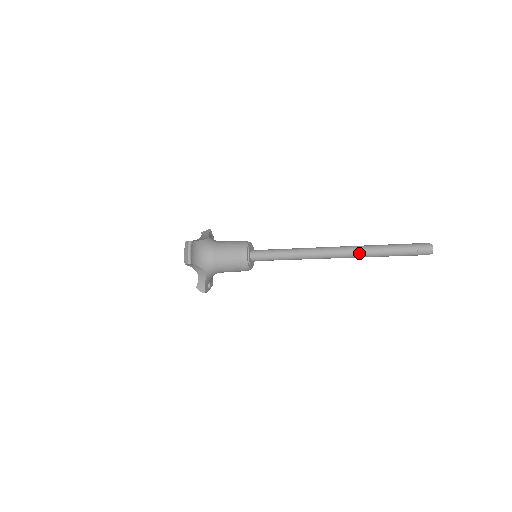
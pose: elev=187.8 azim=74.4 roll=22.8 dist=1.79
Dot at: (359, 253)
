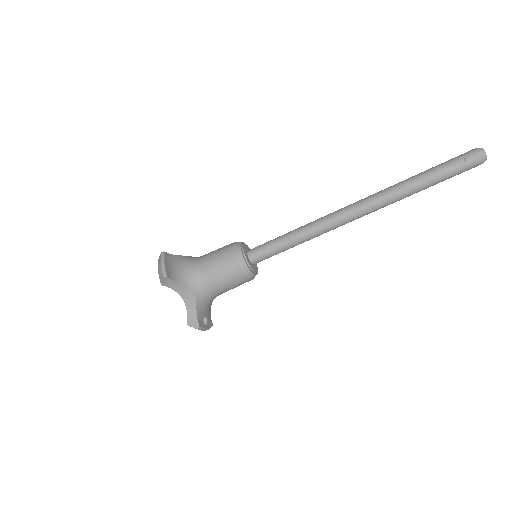
Dot at: (387, 195)
